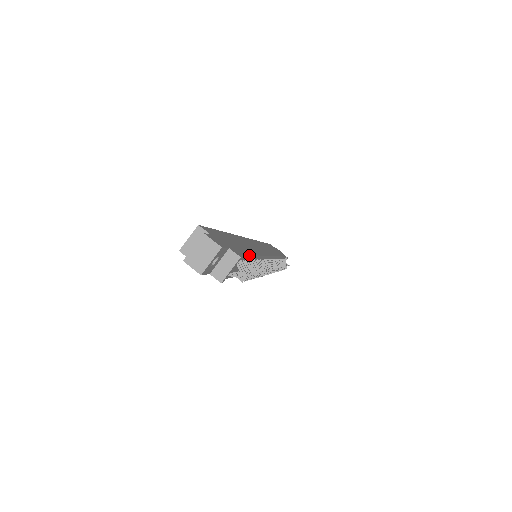
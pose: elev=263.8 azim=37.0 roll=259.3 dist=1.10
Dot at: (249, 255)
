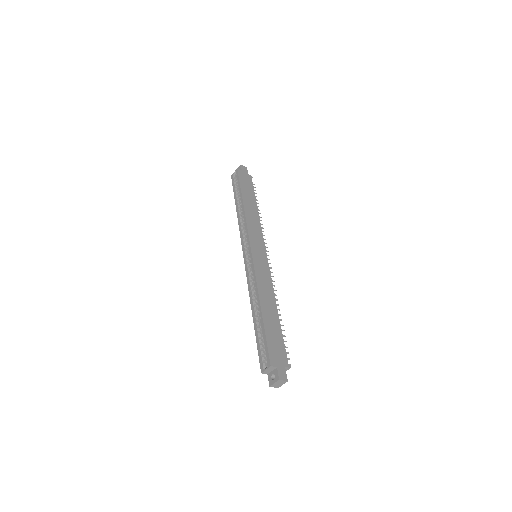
Dot at: (282, 335)
